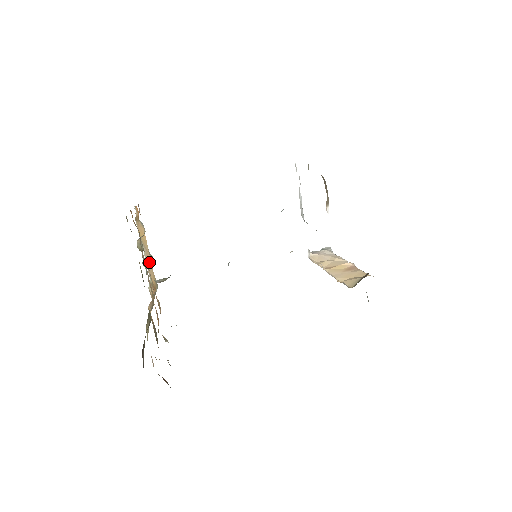
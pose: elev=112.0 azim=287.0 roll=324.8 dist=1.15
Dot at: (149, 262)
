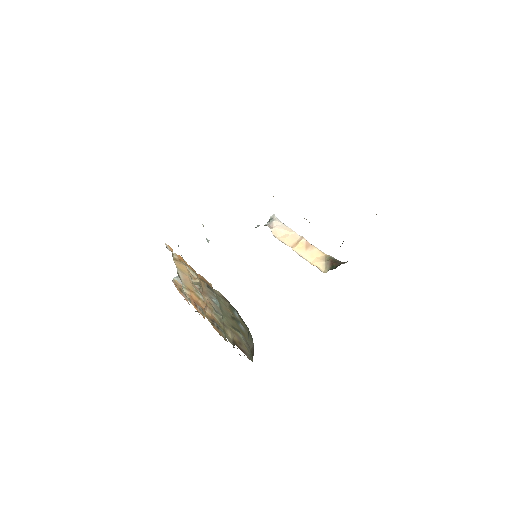
Dot at: (186, 279)
